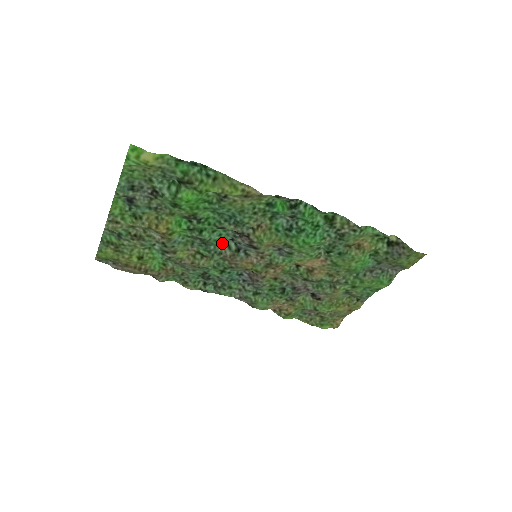
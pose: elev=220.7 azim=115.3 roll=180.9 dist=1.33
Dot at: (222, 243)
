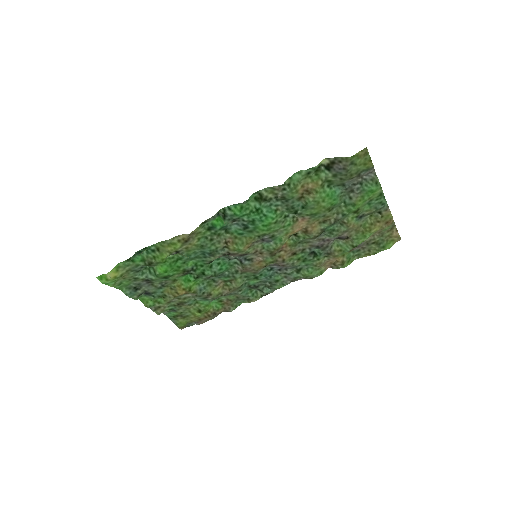
Dot at: (228, 266)
